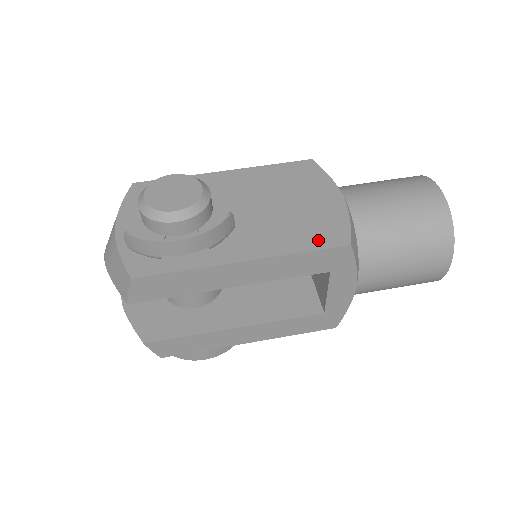
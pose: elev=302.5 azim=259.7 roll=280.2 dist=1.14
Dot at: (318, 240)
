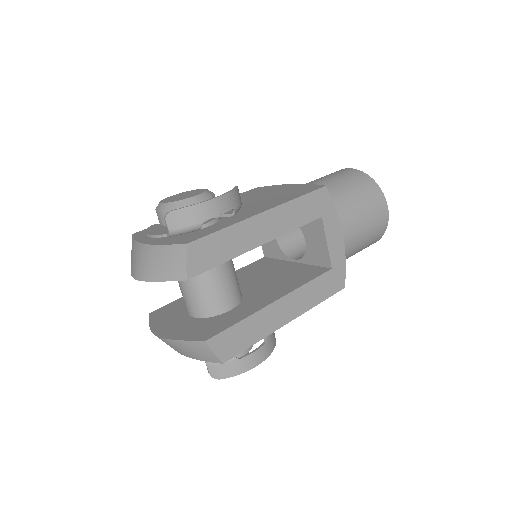
Dot at: (303, 192)
